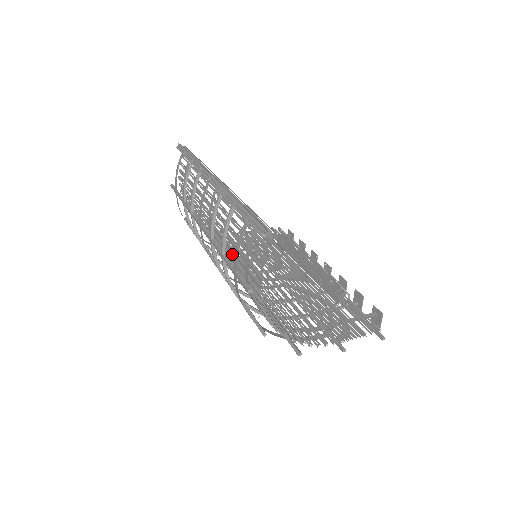
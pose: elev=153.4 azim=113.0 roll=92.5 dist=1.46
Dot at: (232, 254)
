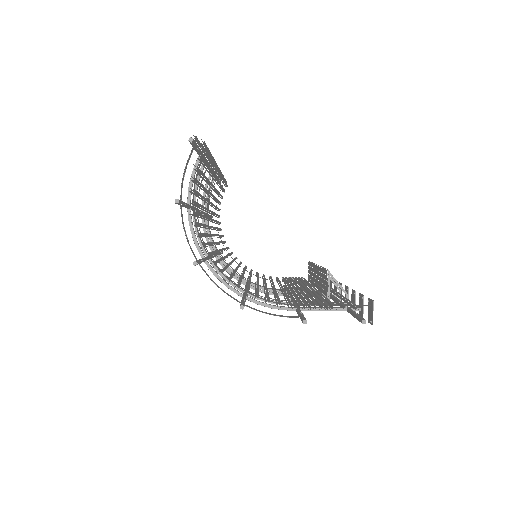
Dot at: occluded
